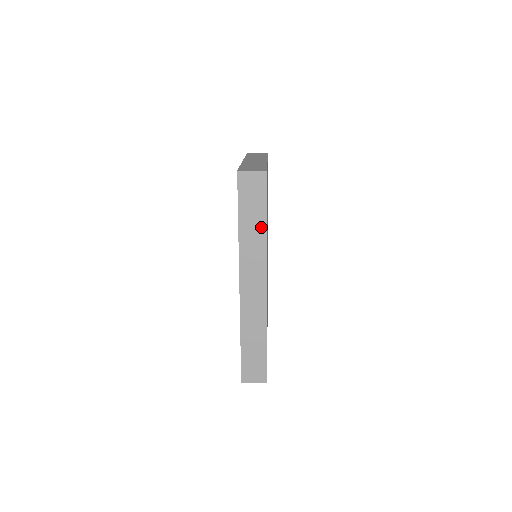
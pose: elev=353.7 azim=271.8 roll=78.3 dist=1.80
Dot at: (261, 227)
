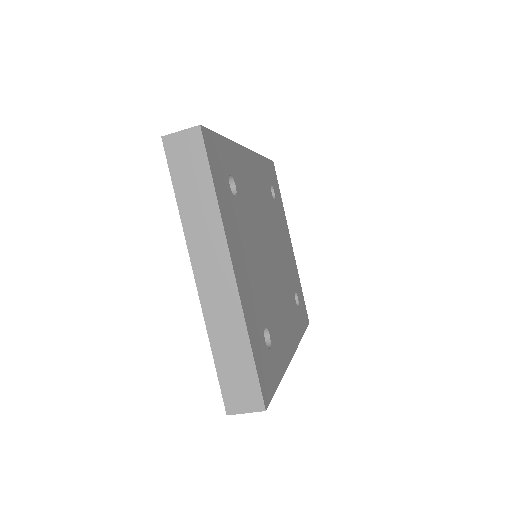
Dot at: occluded
